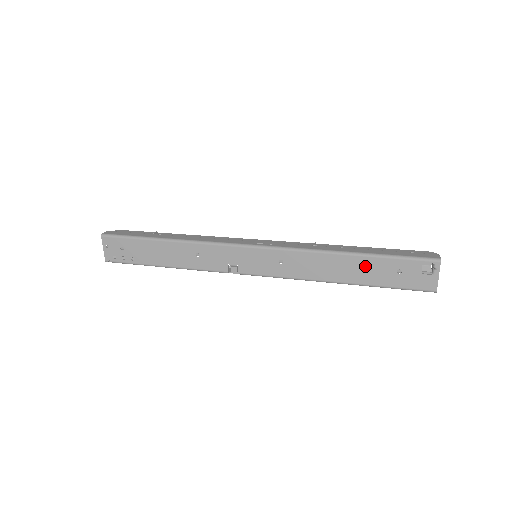
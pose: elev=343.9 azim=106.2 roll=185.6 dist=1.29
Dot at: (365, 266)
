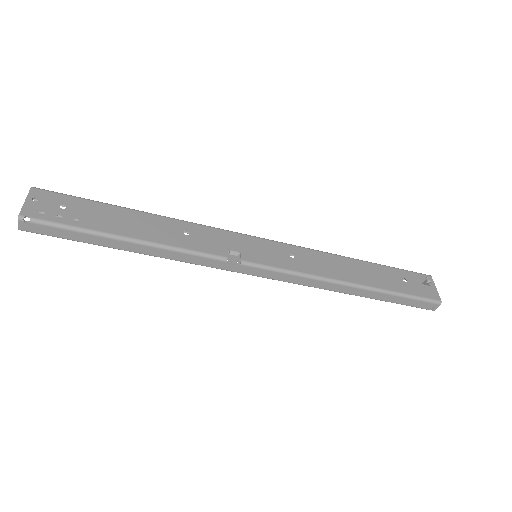
Dot at: (375, 271)
